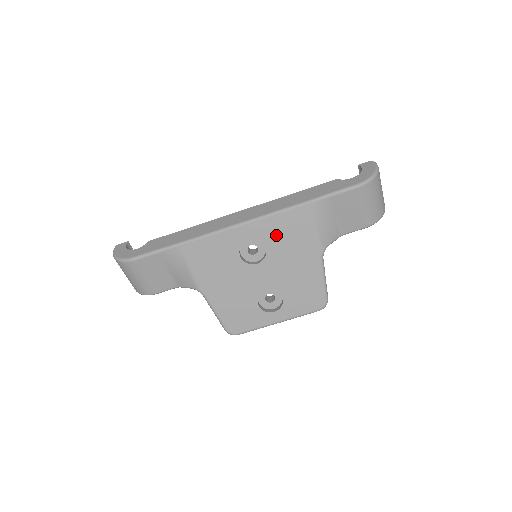
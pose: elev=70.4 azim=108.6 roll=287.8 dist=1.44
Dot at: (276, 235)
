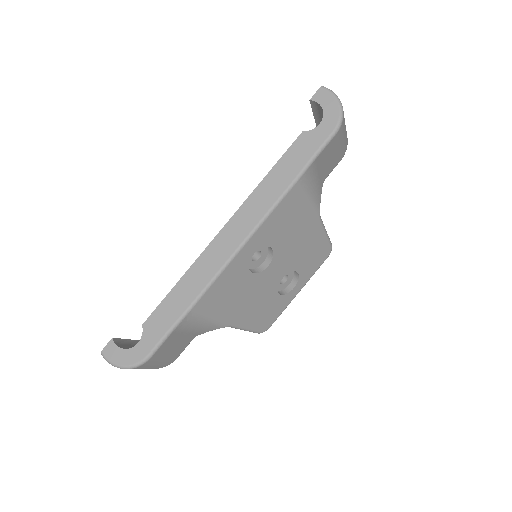
Dot at: (277, 230)
